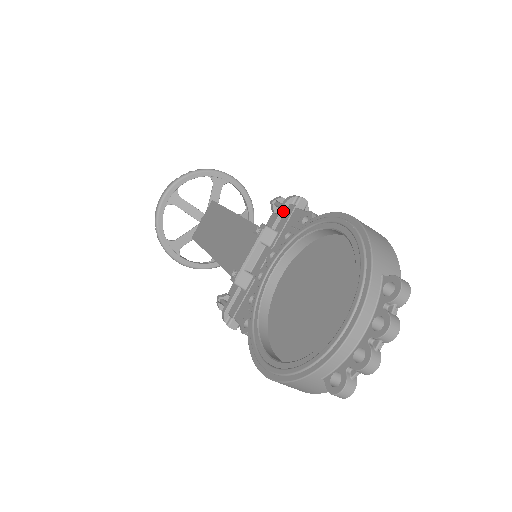
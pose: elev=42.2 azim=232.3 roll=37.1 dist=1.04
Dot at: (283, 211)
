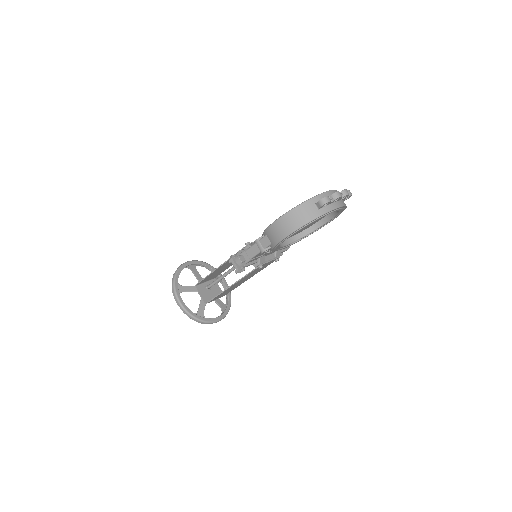
Dot at: occluded
